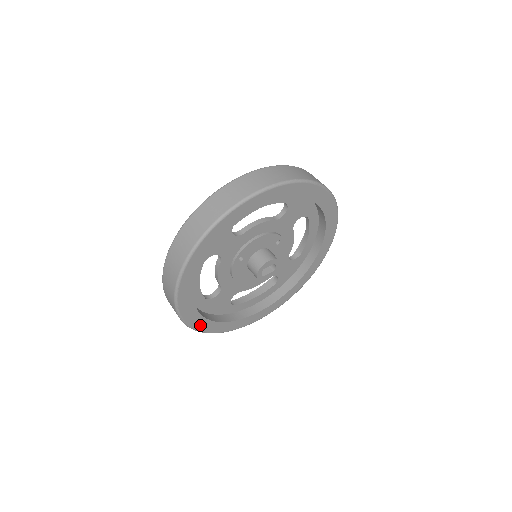
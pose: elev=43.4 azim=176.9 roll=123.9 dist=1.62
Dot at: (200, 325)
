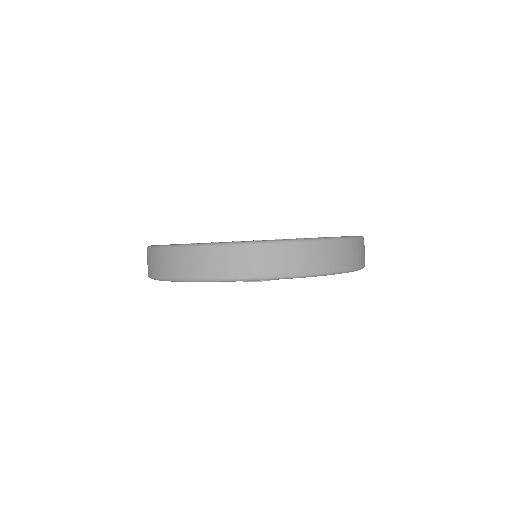
Dot at: occluded
